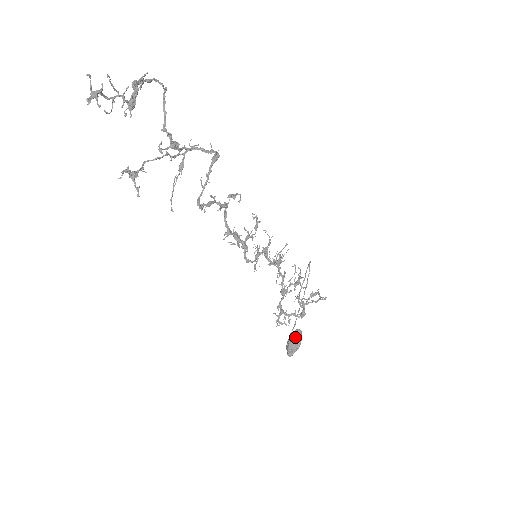
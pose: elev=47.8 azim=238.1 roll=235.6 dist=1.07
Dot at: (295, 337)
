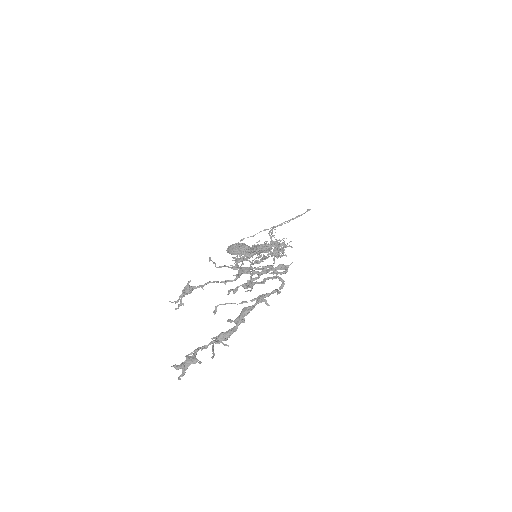
Dot at: occluded
